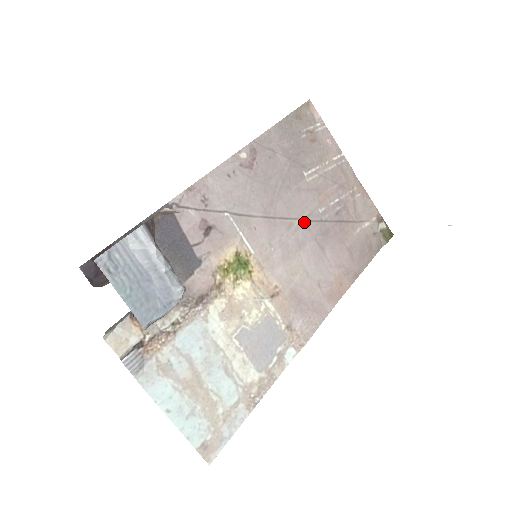
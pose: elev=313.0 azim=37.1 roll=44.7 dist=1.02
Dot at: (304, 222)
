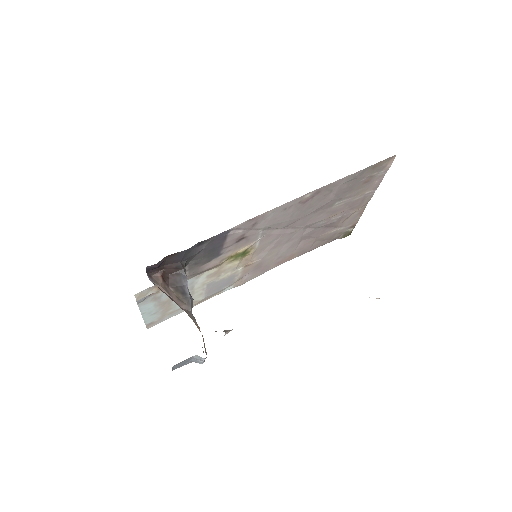
Dot at: (305, 228)
